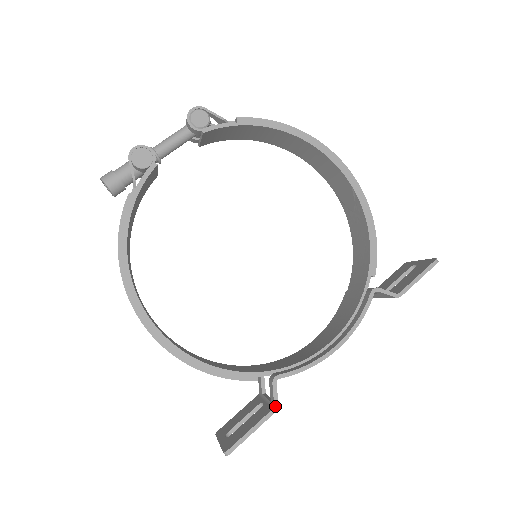
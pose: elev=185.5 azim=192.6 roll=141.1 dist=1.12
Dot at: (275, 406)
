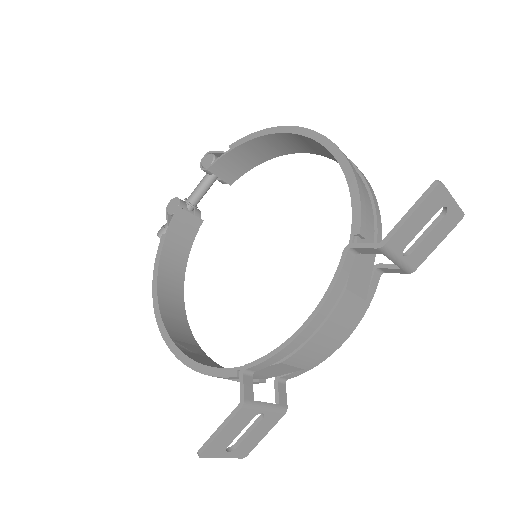
Dot at: (241, 401)
